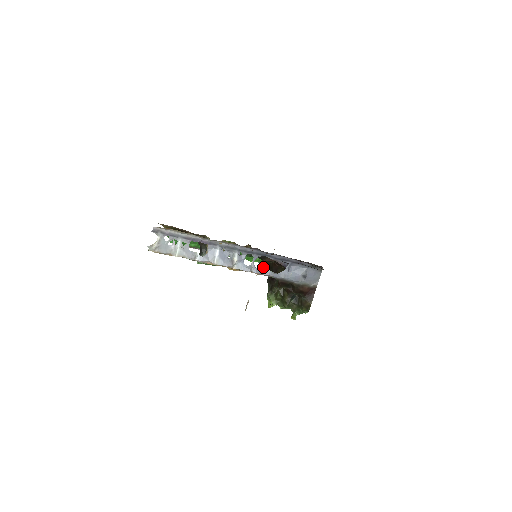
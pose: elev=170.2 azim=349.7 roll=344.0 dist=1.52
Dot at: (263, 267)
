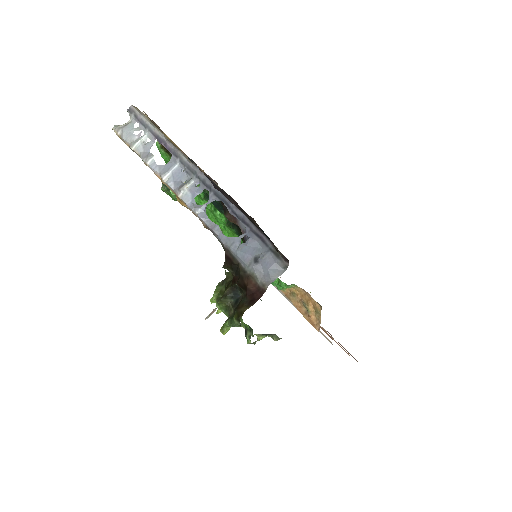
Dot at: occluded
